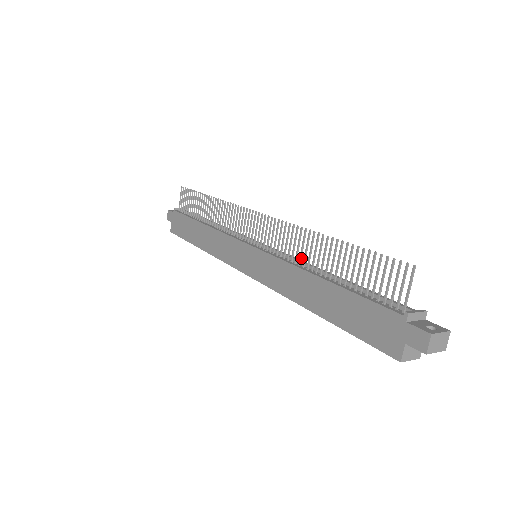
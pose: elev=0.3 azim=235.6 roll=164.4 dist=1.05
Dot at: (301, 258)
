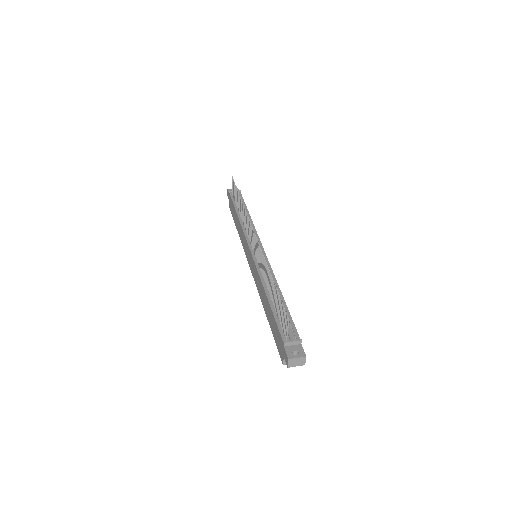
Dot at: (265, 276)
